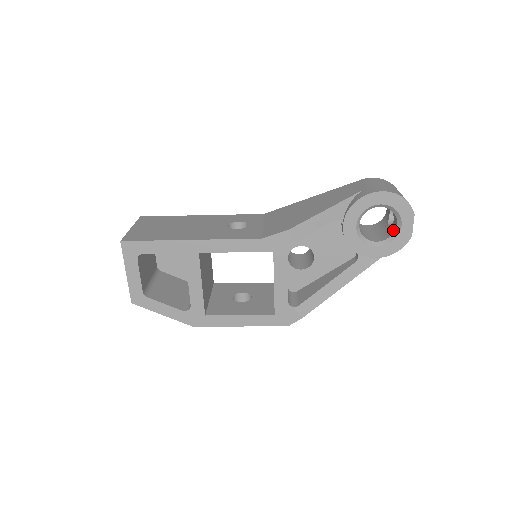
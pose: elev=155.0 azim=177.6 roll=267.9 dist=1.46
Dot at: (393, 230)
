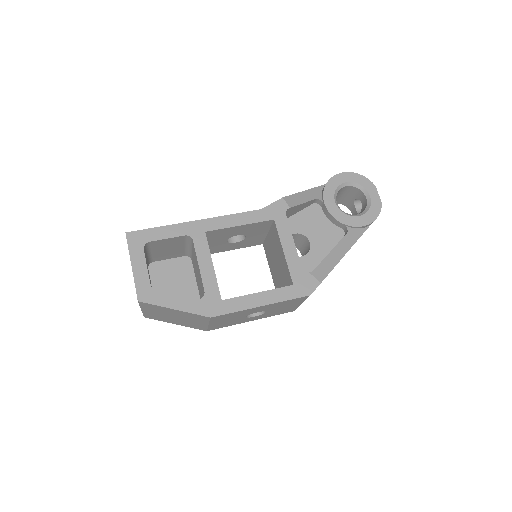
Dot at: (365, 205)
